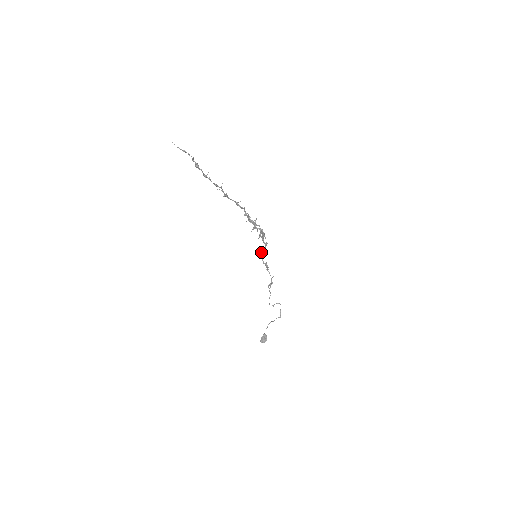
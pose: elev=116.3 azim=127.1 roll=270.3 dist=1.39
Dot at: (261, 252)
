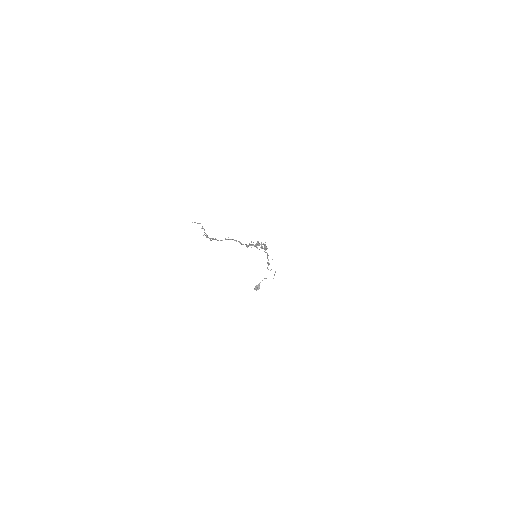
Dot at: occluded
